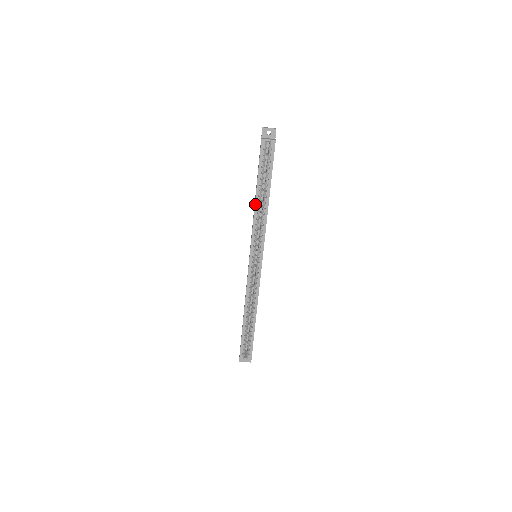
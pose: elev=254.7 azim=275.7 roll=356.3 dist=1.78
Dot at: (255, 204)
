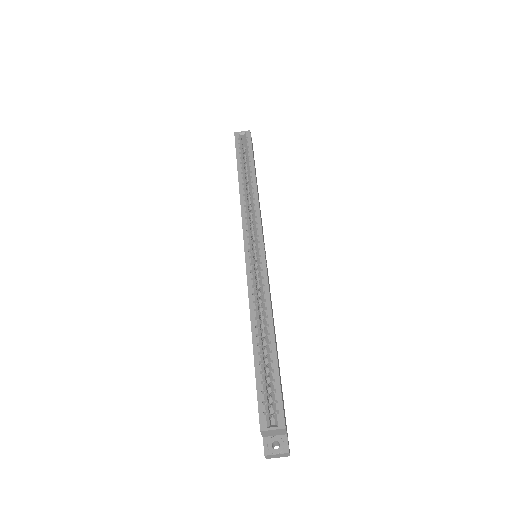
Dot at: (239, 187)
